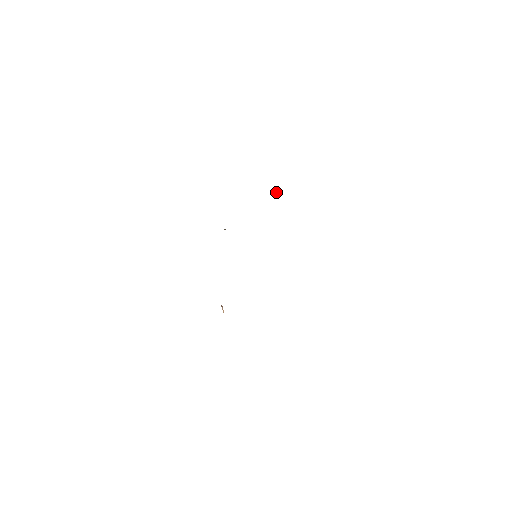
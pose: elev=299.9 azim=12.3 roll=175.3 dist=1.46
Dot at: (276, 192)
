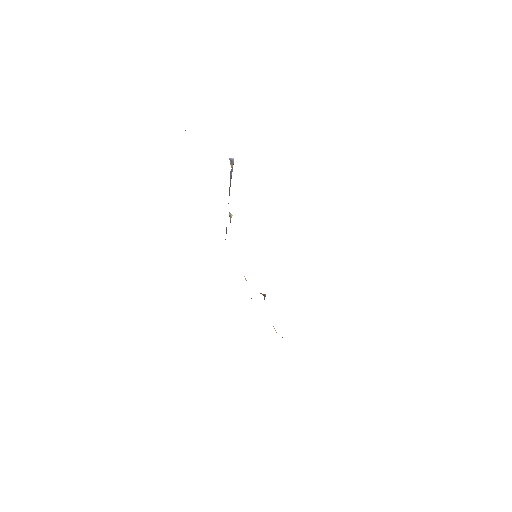
Dot at: (232, 171)
